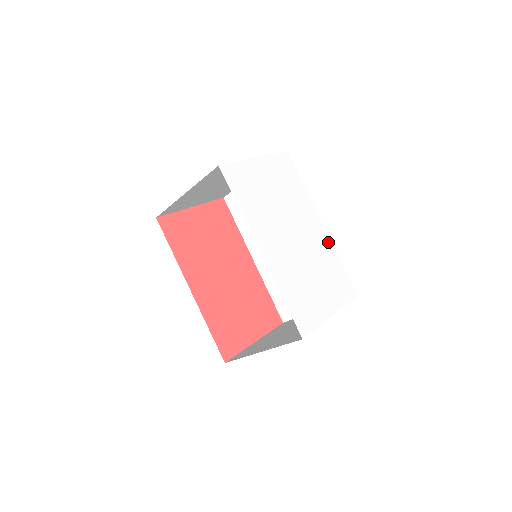
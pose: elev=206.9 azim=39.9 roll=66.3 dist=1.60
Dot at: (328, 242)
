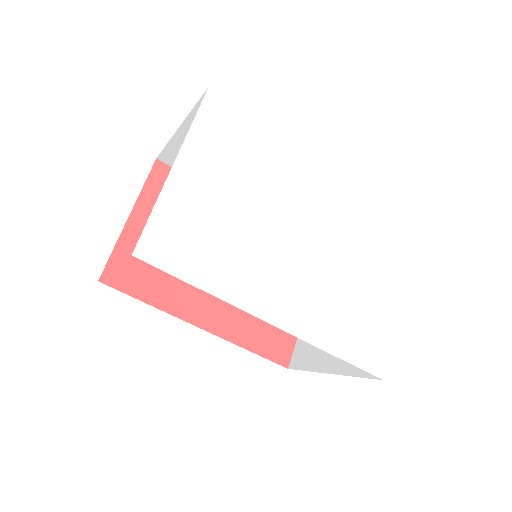
Dot at: (347, 191)
